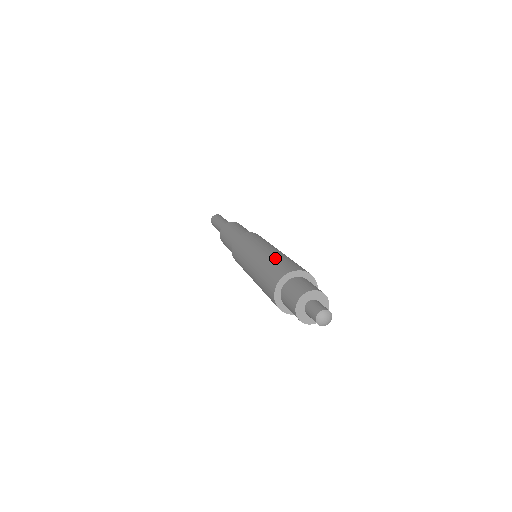
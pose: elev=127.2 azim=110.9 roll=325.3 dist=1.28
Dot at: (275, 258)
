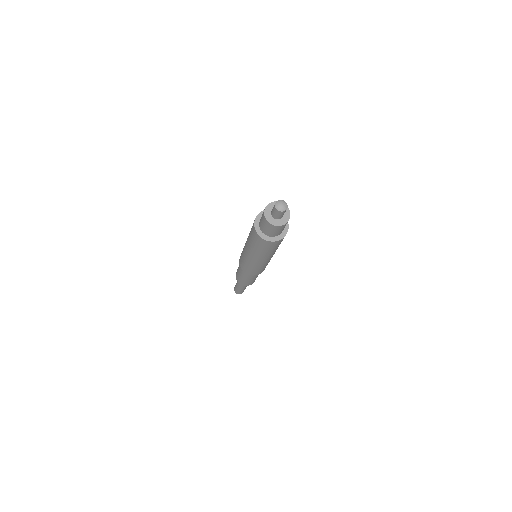
Dot at: occluded
